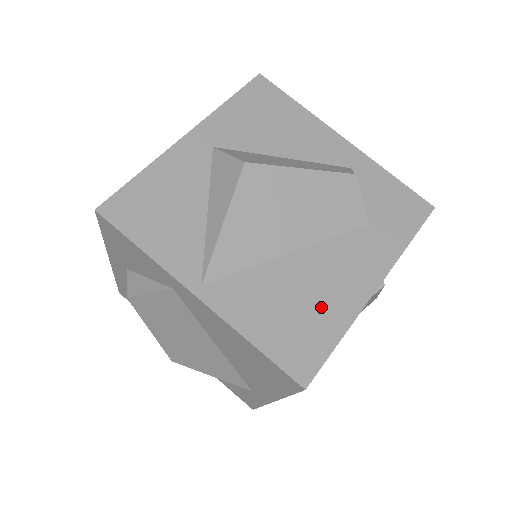
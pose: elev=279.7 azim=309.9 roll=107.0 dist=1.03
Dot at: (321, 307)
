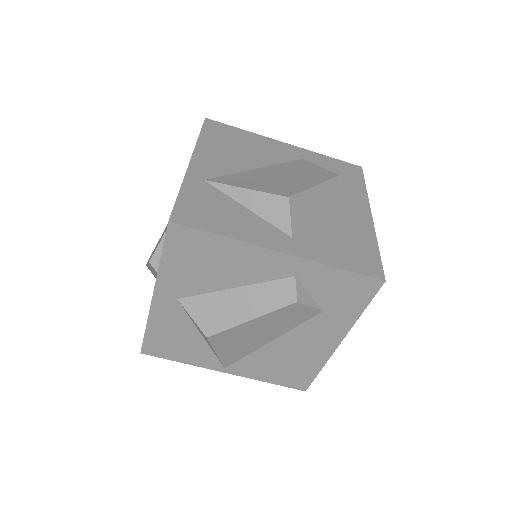
Dot at: (302, 361)
